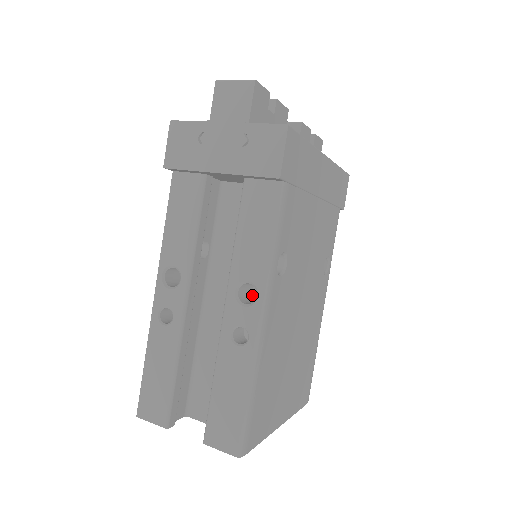
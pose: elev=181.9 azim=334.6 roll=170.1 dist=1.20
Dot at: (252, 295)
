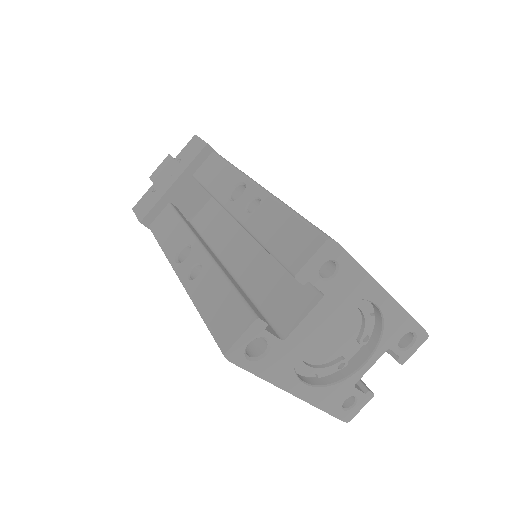
Dot at: occluded
